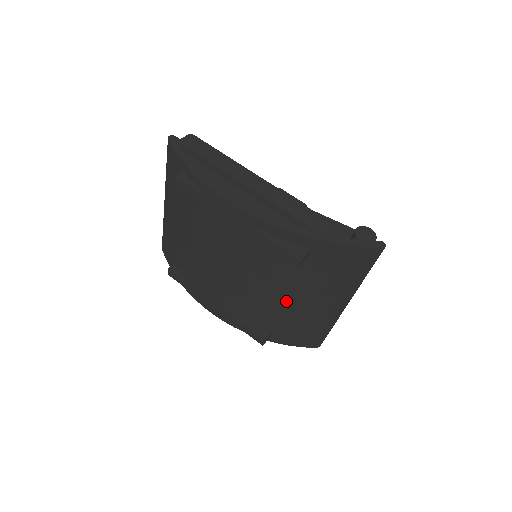
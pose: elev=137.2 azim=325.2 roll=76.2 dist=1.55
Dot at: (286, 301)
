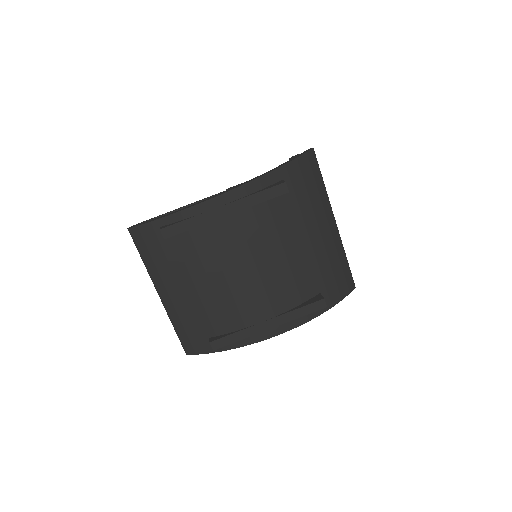
Dot at: (305, 249)
